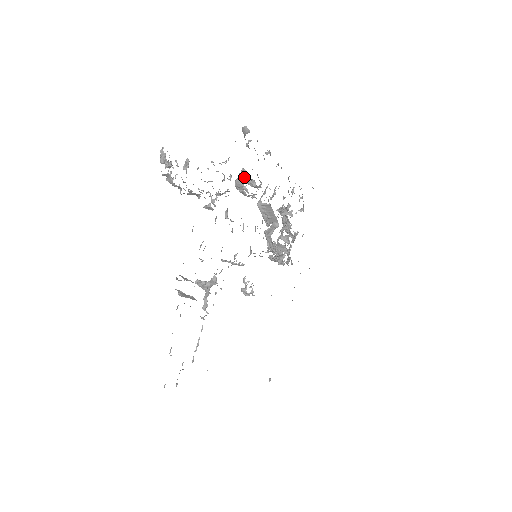
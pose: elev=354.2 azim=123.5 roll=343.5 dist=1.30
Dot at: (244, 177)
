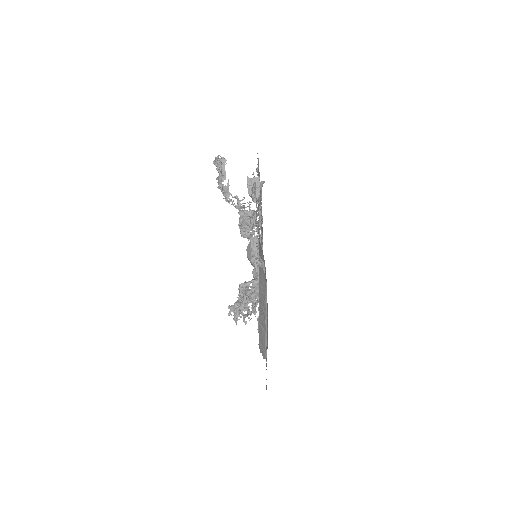
Dot at: occluded
